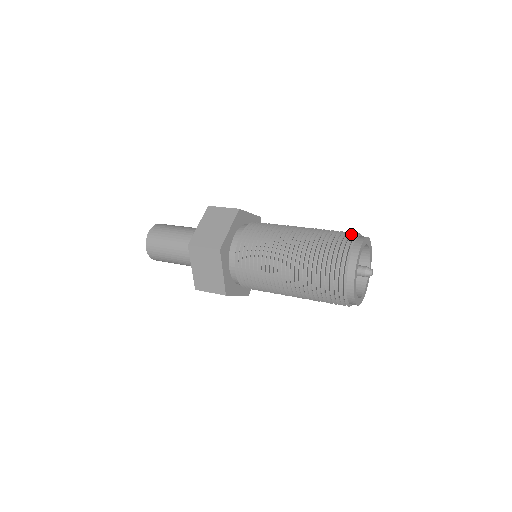
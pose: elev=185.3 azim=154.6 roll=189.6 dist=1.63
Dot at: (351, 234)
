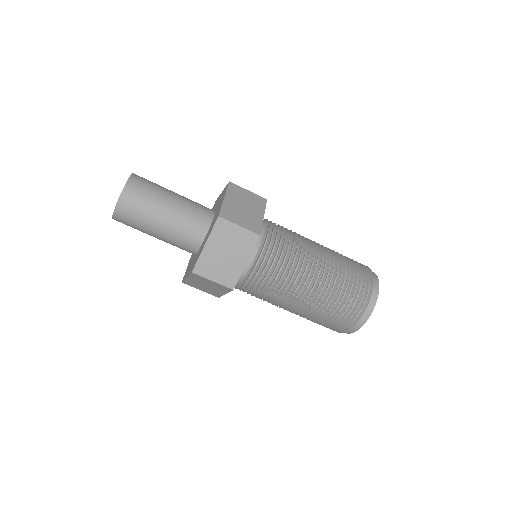
Dot at: (364, 265)
